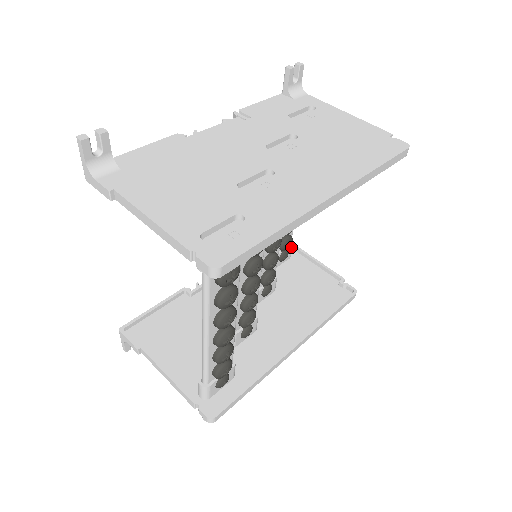
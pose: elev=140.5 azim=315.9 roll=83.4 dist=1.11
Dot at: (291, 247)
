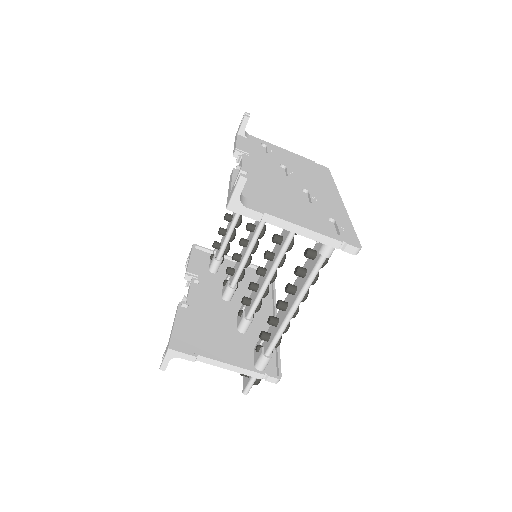
Dot at: occluded
